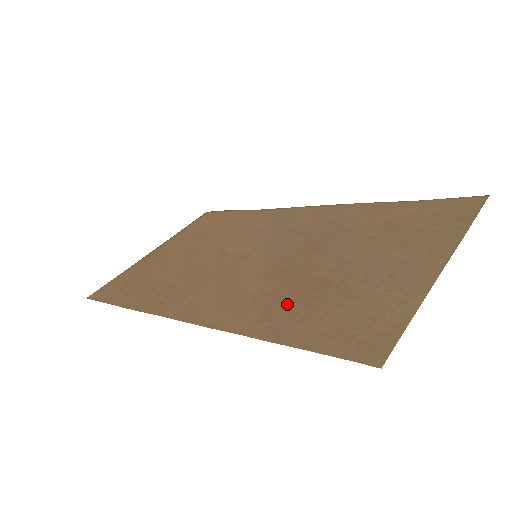
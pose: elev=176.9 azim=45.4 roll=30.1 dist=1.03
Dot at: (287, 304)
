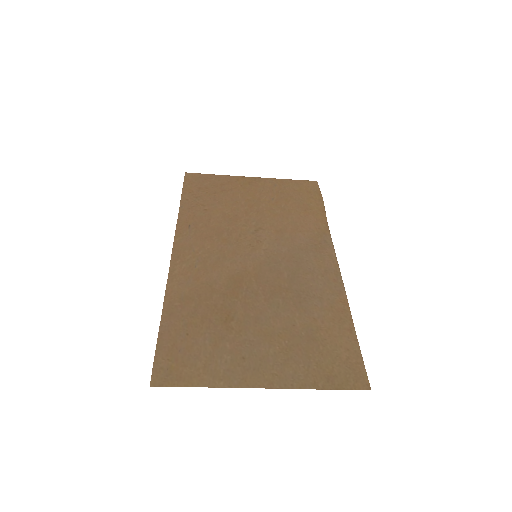
Dot at: (201, 306)
